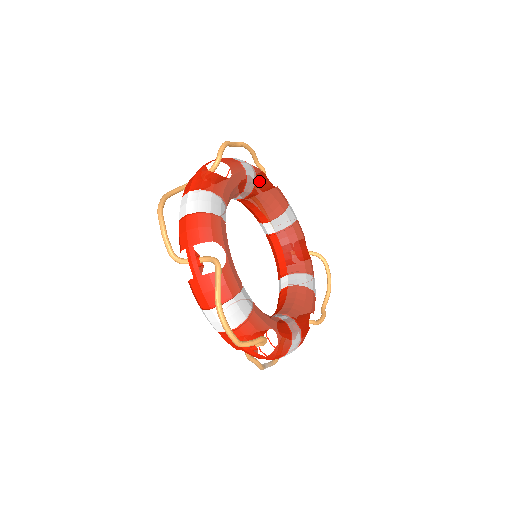
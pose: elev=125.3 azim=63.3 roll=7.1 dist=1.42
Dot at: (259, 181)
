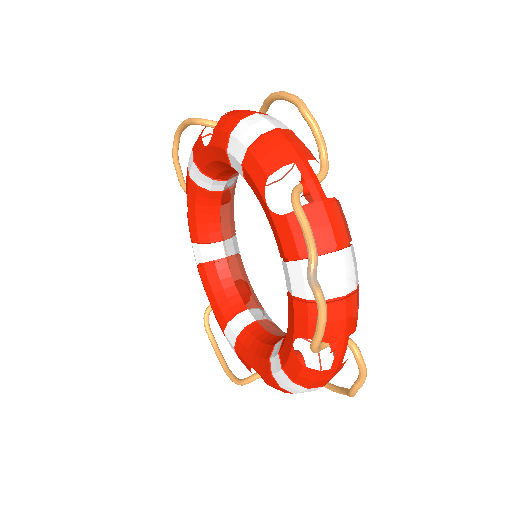
Dot at: (241, 260)
